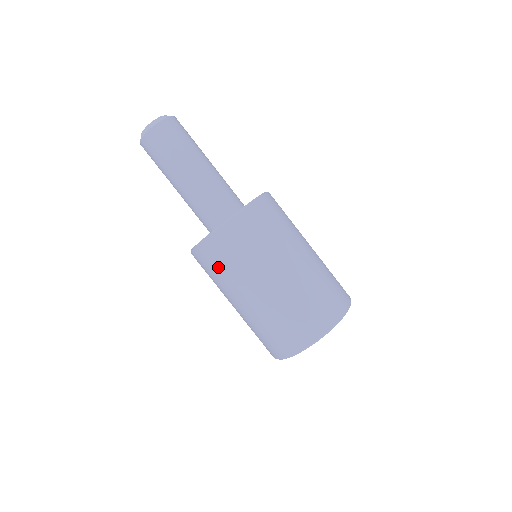
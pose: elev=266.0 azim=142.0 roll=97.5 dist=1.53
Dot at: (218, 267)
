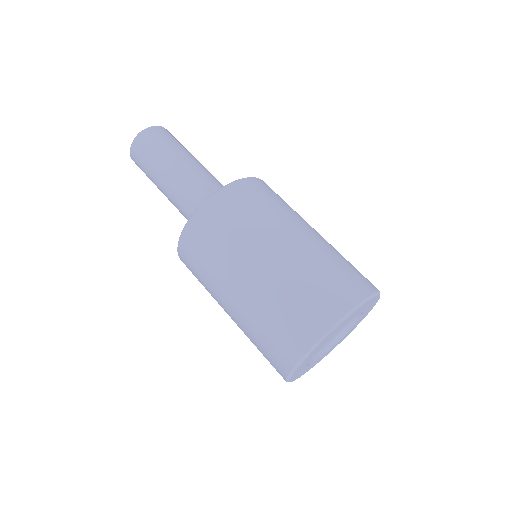
Dot at: (197, 277)
